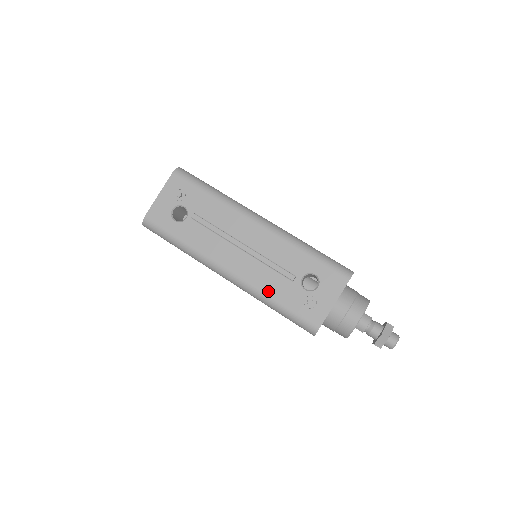
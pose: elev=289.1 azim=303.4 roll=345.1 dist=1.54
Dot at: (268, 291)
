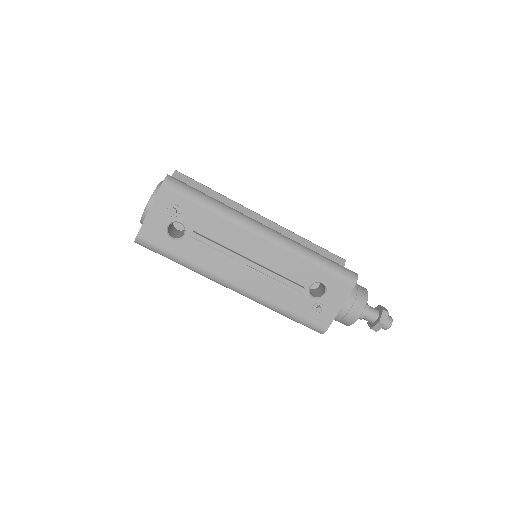
Dot at: (277, 302)
